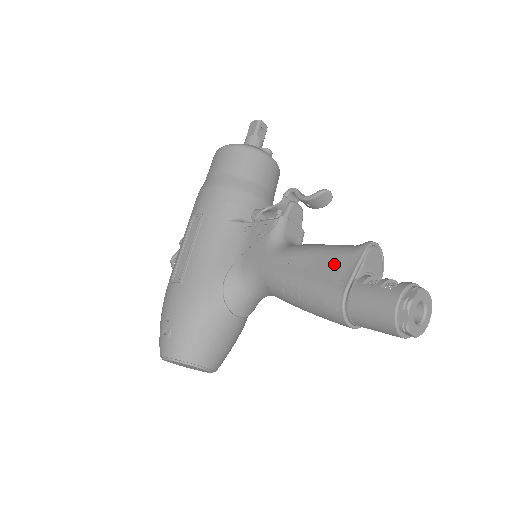
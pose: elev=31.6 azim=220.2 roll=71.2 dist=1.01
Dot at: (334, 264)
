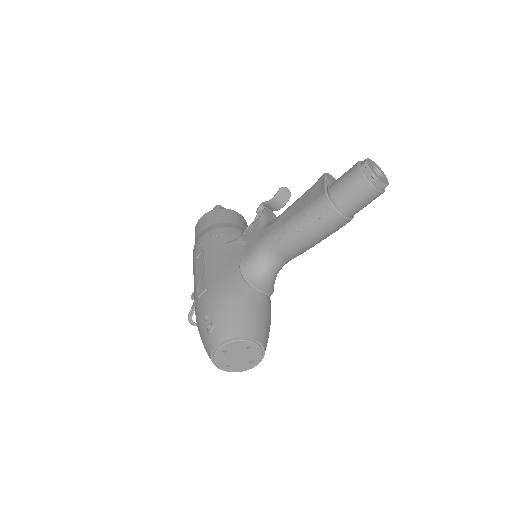
Dot at: (310, 193)
